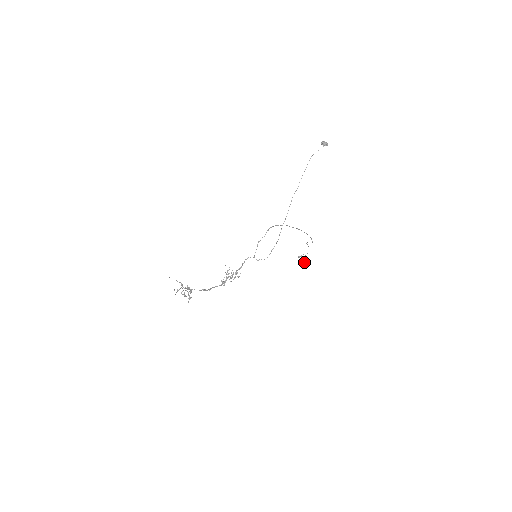
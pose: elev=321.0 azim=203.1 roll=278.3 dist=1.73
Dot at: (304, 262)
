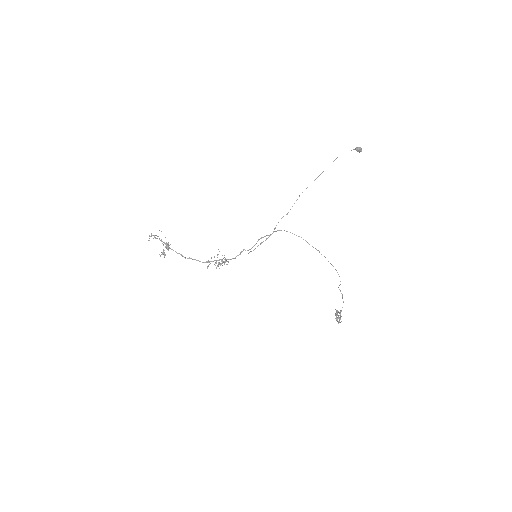
Dot at: (339, 321)
